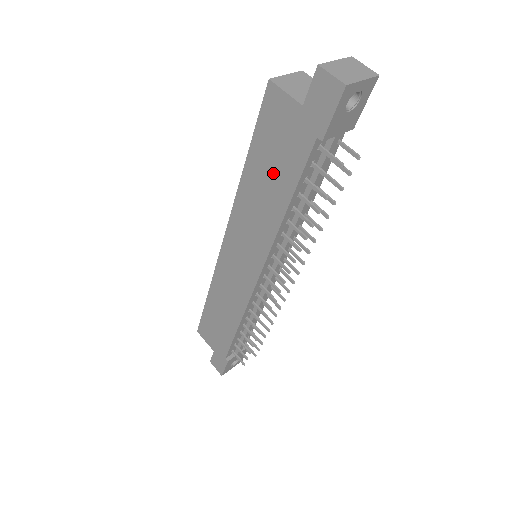
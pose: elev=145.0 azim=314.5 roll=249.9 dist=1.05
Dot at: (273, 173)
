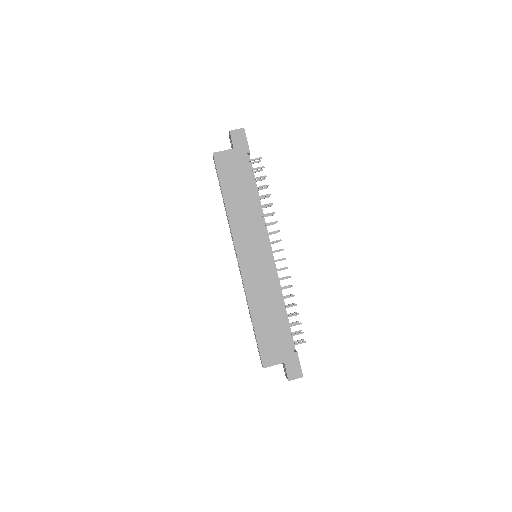
Dot at: (240, 187)
